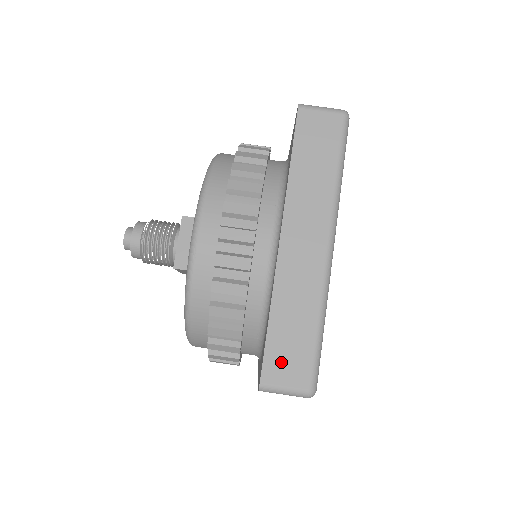
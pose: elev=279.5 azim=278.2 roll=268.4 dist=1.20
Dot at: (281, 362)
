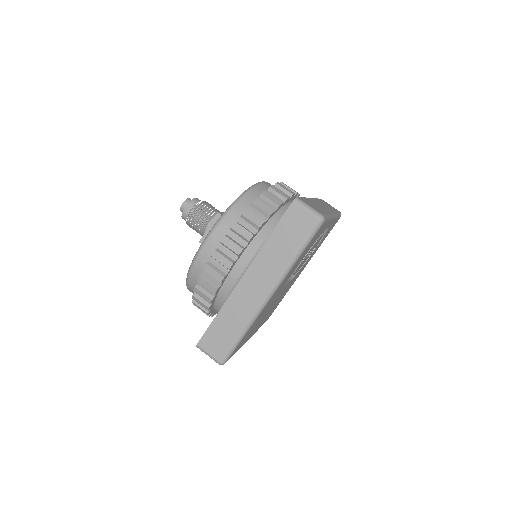
Dot at: (212, 340)
